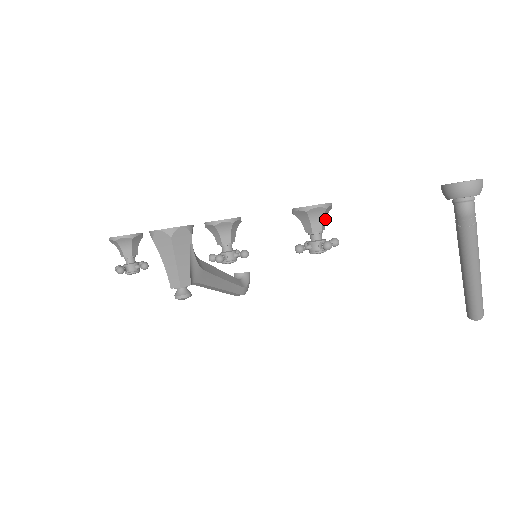
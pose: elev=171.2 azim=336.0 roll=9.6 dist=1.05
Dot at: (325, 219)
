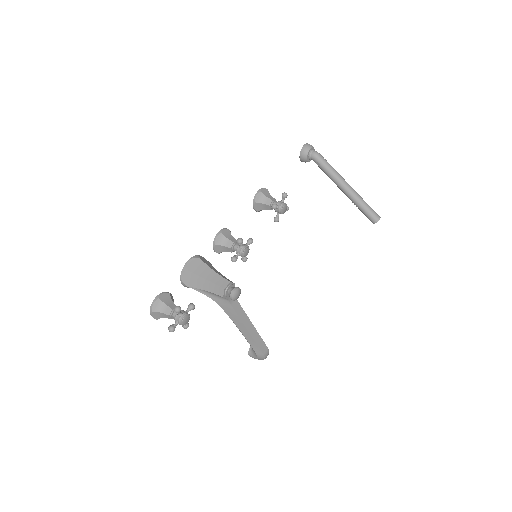
Dot at: occluded
